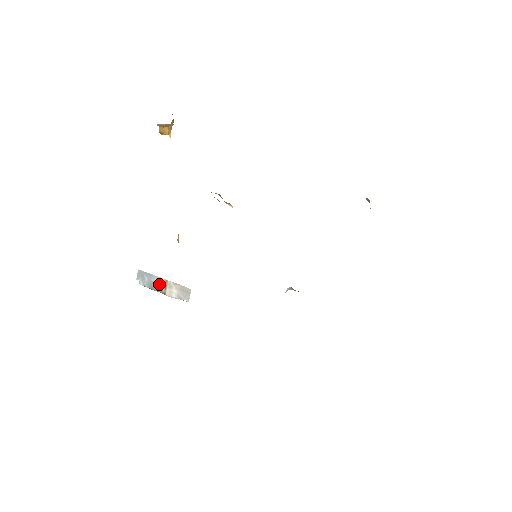
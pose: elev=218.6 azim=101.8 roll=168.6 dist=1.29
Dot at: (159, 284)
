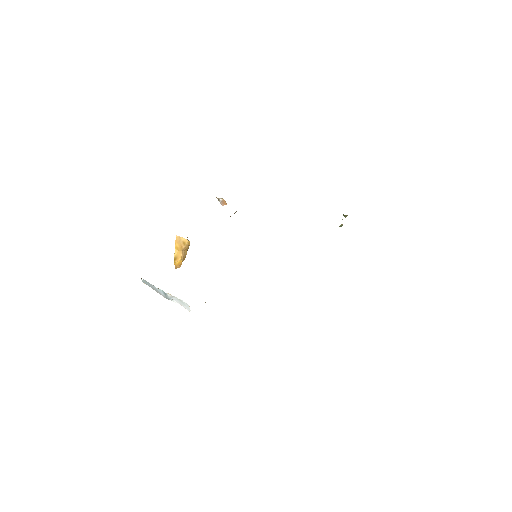
Dot at: (160, 292)
